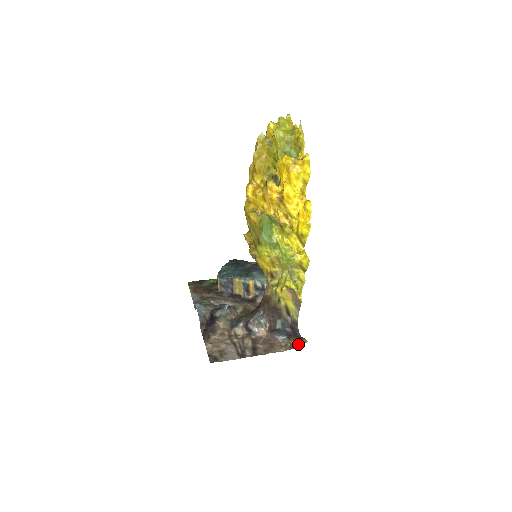
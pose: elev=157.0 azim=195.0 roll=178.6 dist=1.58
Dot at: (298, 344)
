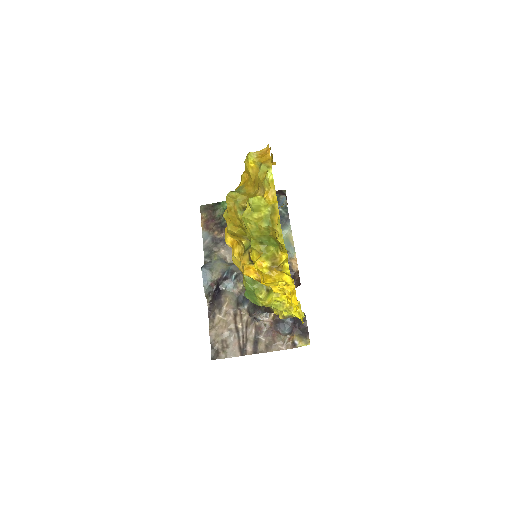
Dot at: (300, 345)
